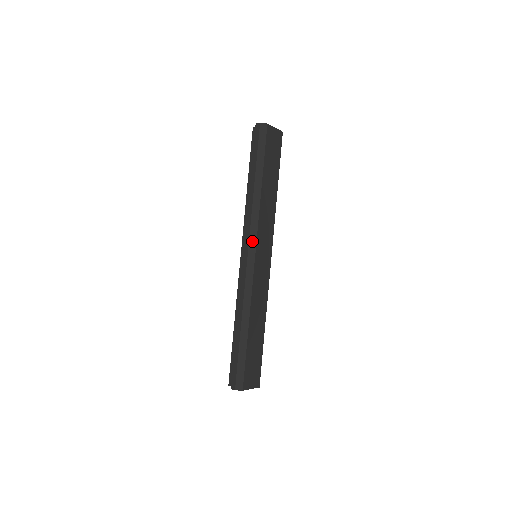
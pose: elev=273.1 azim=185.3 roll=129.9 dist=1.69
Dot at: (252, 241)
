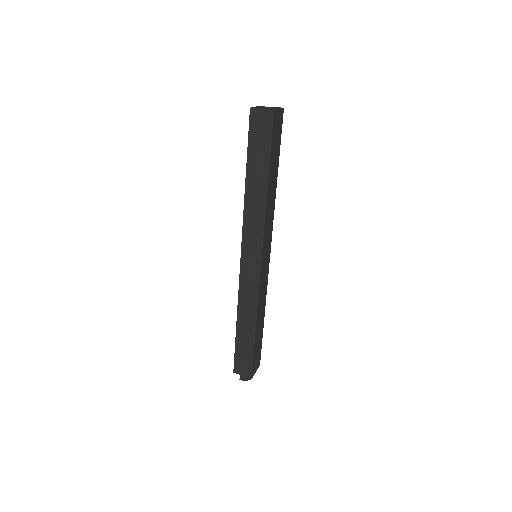
Dot at: (258, 250)
